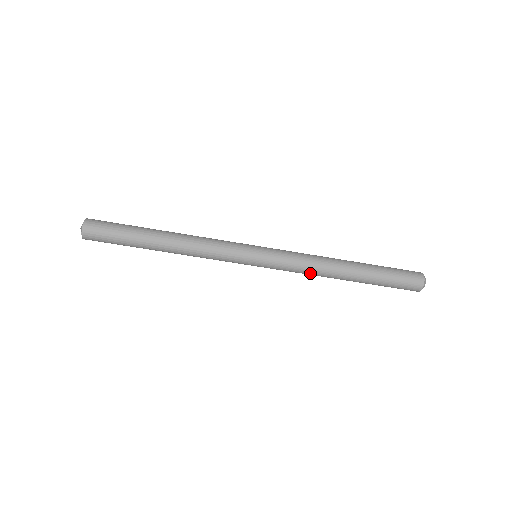
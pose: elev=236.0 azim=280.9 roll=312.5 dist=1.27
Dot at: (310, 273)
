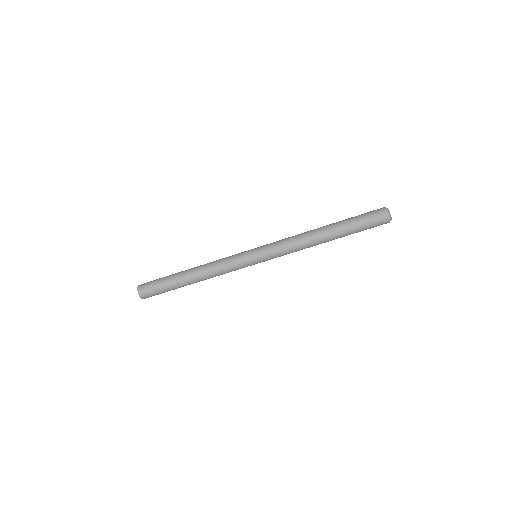
Dot at: (298, 249)
